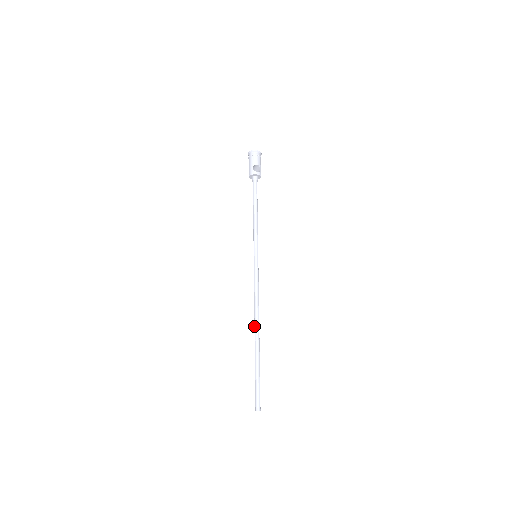
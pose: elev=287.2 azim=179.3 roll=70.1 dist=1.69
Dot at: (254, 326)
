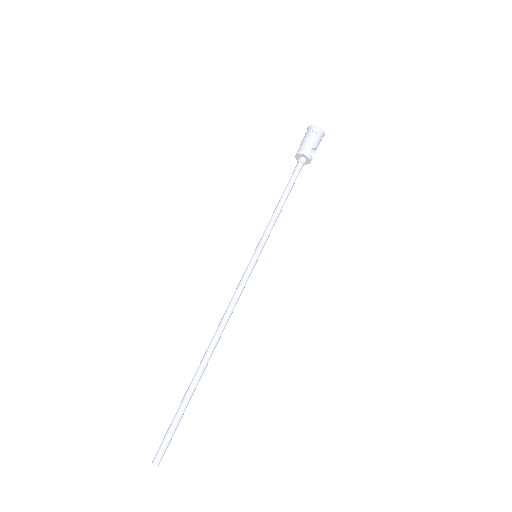
Dot at: (210, 346)
